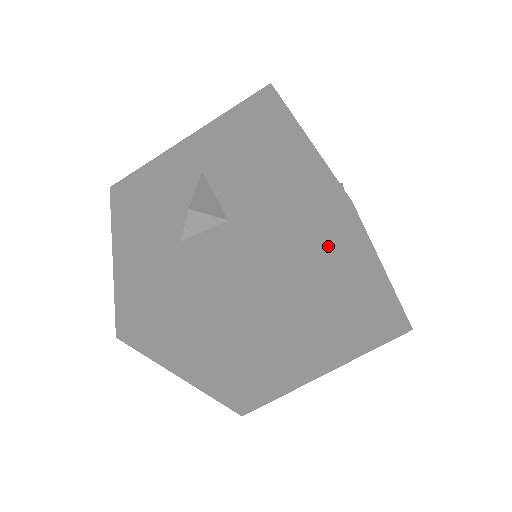
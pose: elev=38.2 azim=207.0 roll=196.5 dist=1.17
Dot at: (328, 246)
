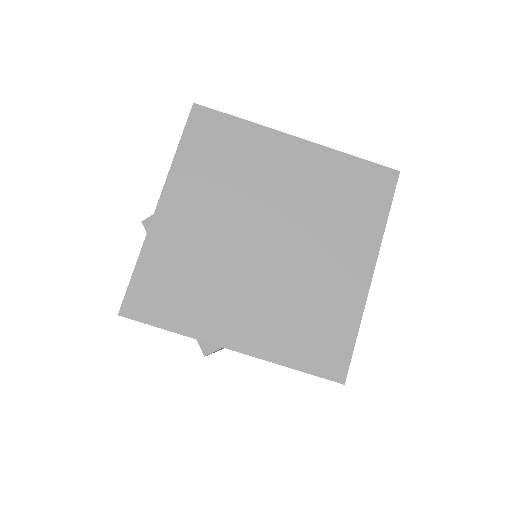
Dot at: (213, 141)
